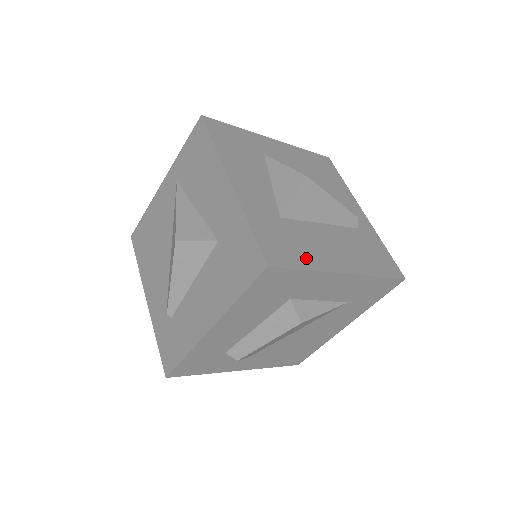
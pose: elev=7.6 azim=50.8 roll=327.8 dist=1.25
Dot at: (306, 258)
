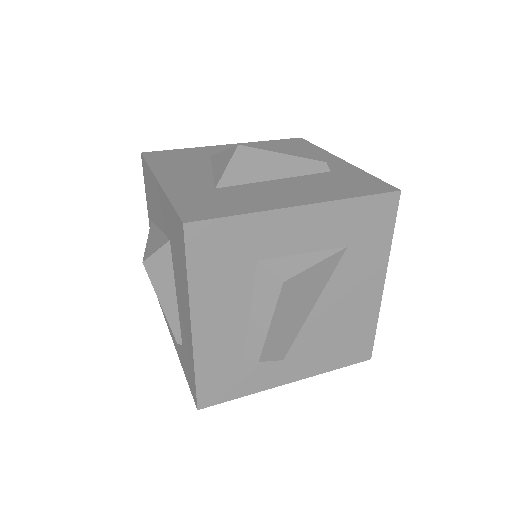
Dot at: (242, 207)
